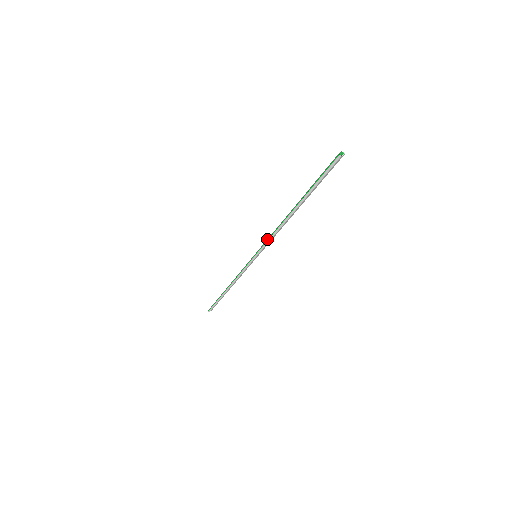
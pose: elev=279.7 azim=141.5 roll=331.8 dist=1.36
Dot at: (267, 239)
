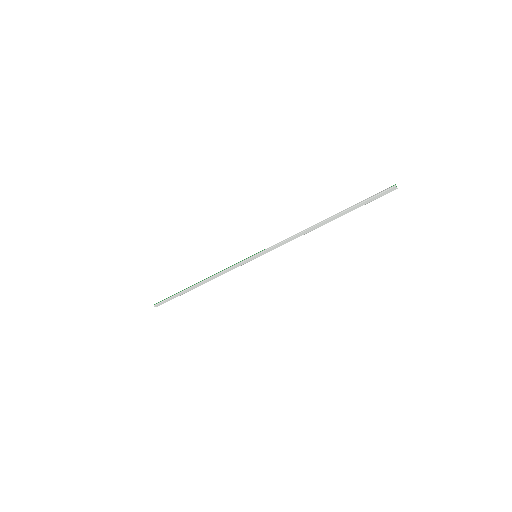
Dot at: (281, 241)
